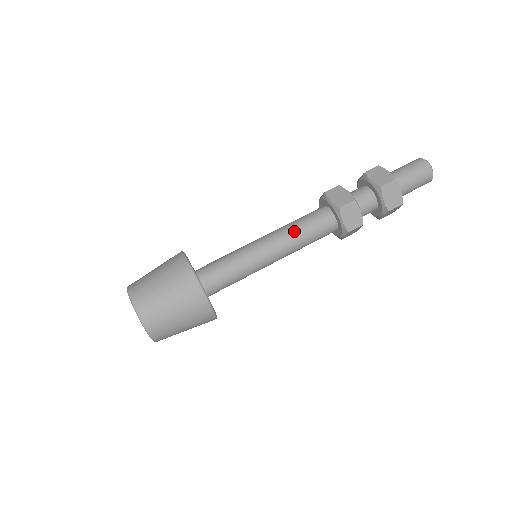
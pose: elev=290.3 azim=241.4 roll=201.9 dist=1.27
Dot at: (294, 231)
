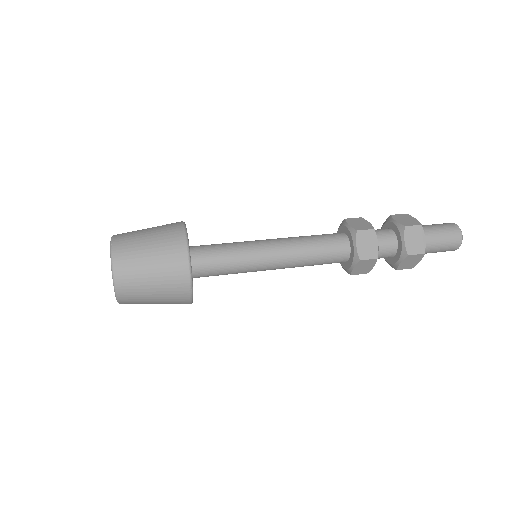
Dot at: occluded
